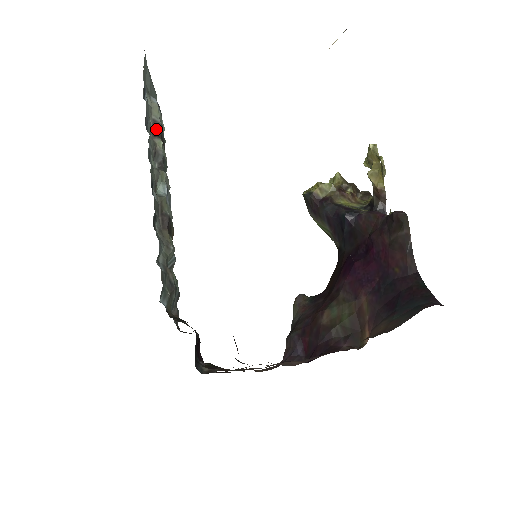
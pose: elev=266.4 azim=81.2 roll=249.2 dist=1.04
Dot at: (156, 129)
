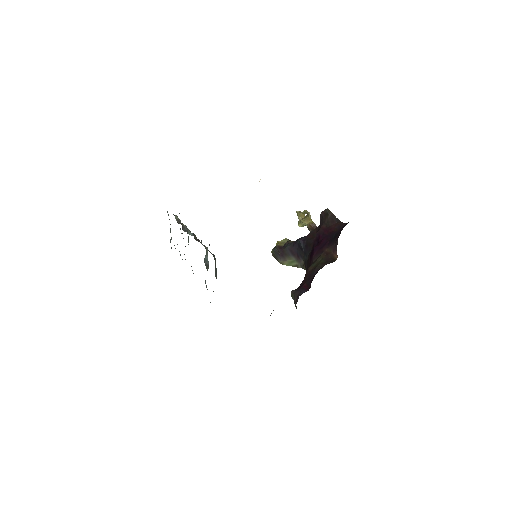
Dot at: (179, 223)
